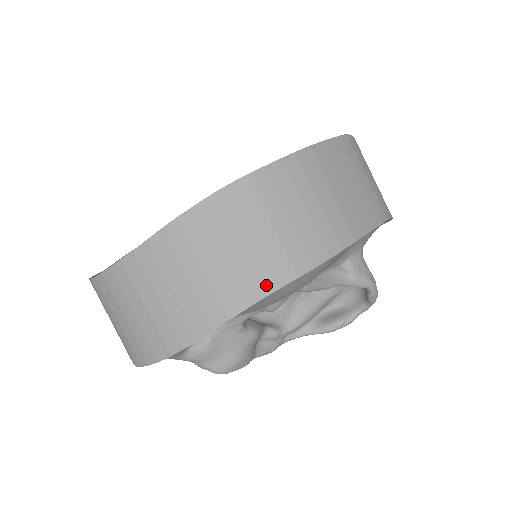
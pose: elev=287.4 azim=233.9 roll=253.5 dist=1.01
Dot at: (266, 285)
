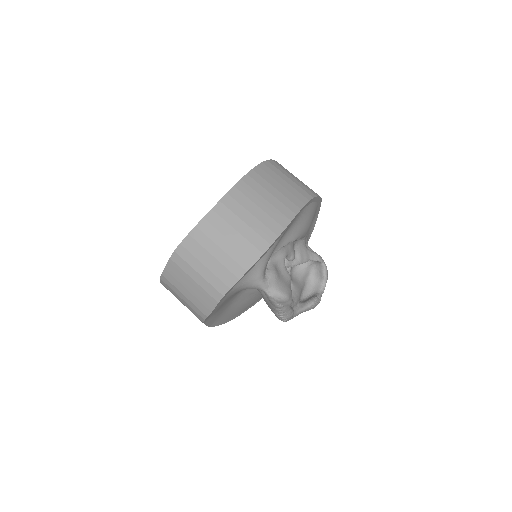
Dot at: (307, 196)
